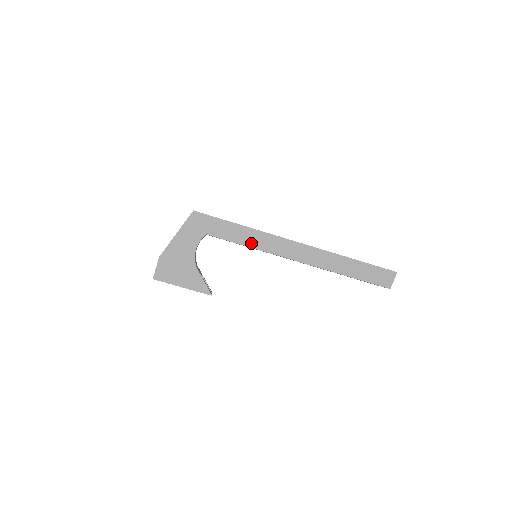
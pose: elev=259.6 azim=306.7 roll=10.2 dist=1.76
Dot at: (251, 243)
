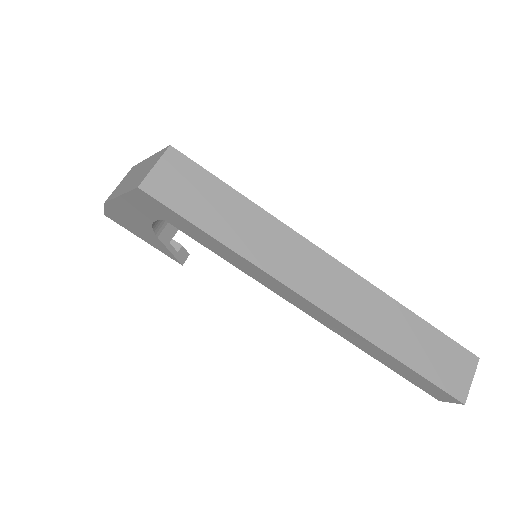
Dot at: (234, 263)
